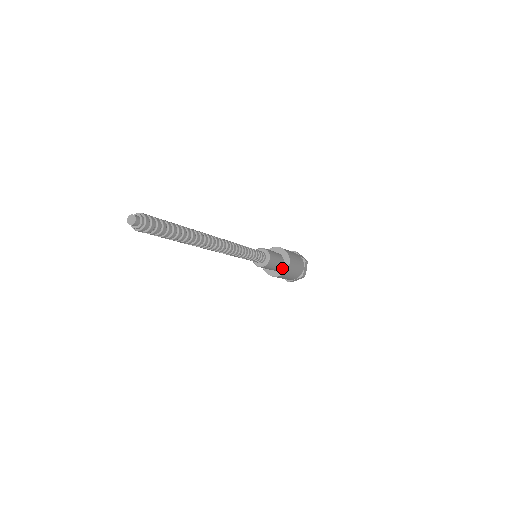
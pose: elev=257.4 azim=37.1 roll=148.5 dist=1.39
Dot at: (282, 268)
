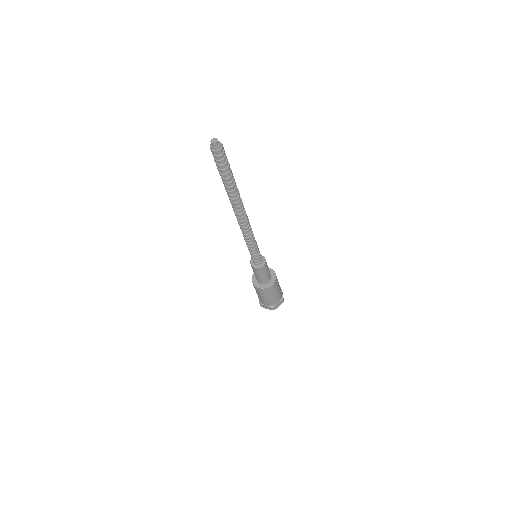
Dot at: (264, 284)
